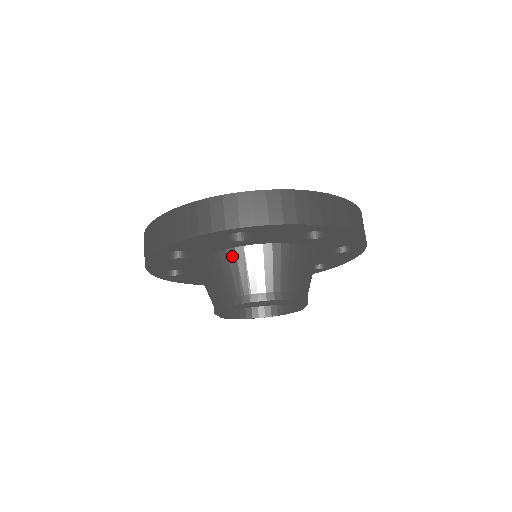
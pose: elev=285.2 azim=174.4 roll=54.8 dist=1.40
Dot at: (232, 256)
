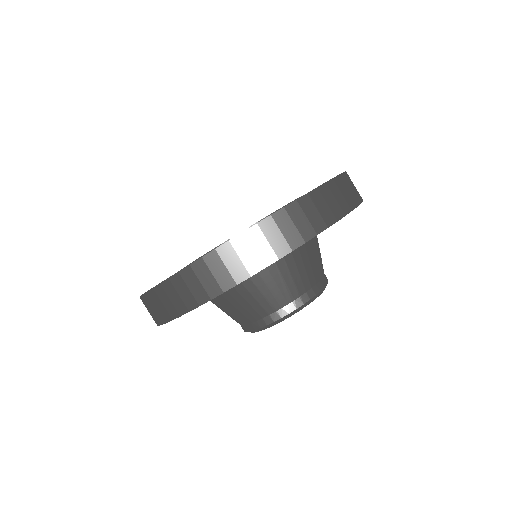
Dot at: (216, 299)
